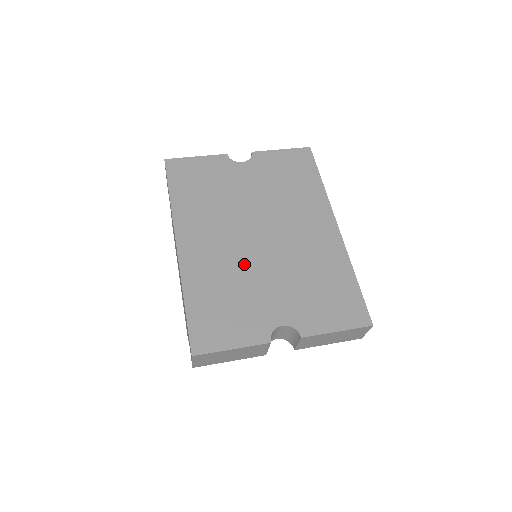
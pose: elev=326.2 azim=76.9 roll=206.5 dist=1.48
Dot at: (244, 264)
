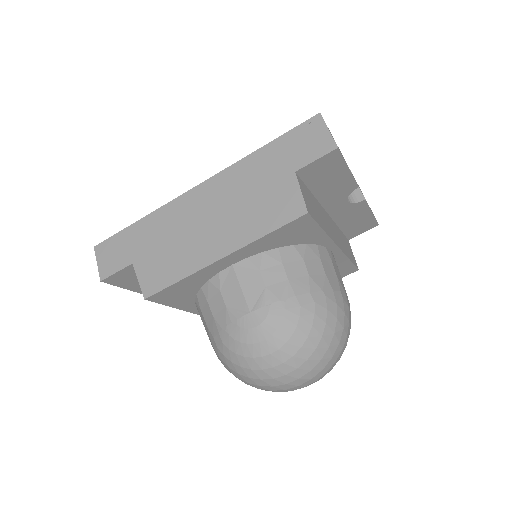
Dot at: occluded
